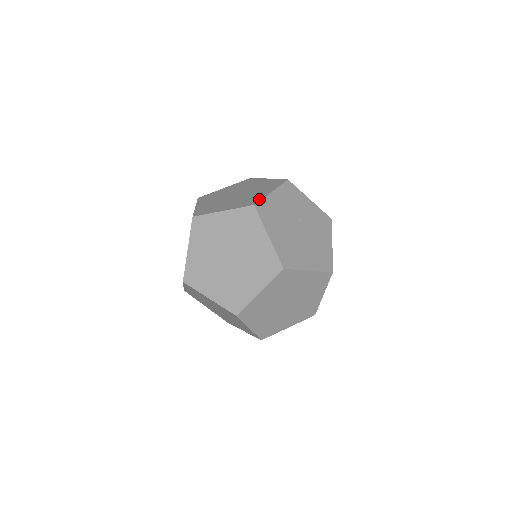
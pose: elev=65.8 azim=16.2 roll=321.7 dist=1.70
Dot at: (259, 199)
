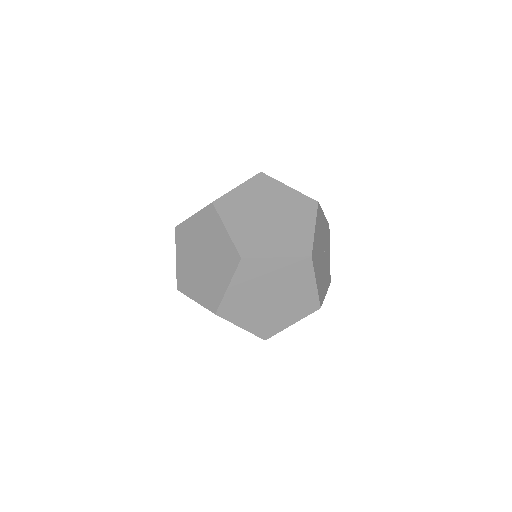
Dot at: occluded
